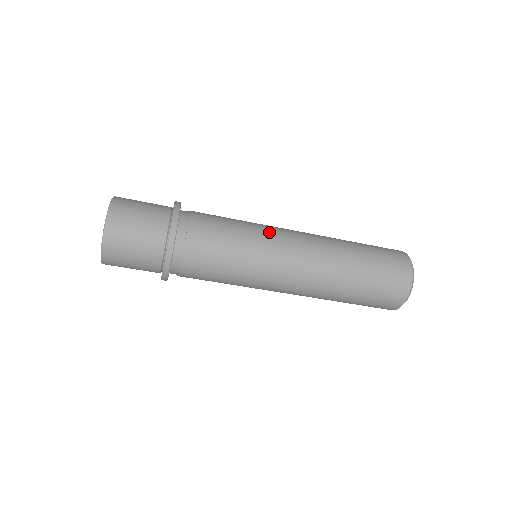
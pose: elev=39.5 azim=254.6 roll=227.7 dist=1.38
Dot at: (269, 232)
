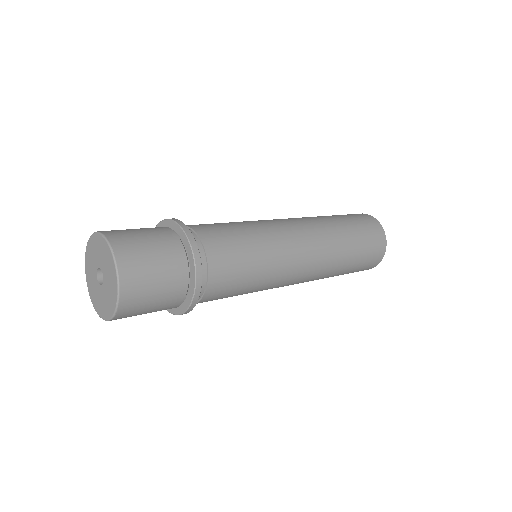
Dot at: (283, 267)
